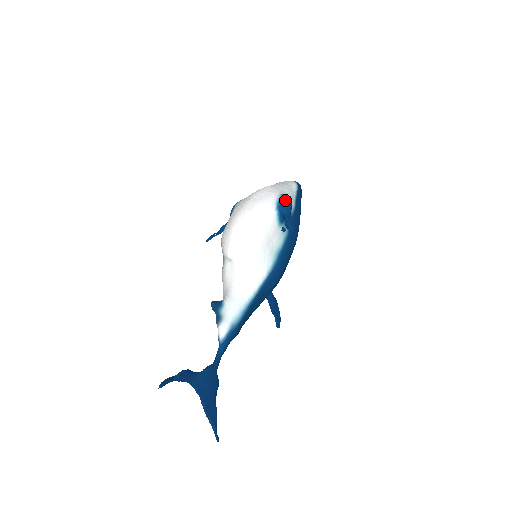
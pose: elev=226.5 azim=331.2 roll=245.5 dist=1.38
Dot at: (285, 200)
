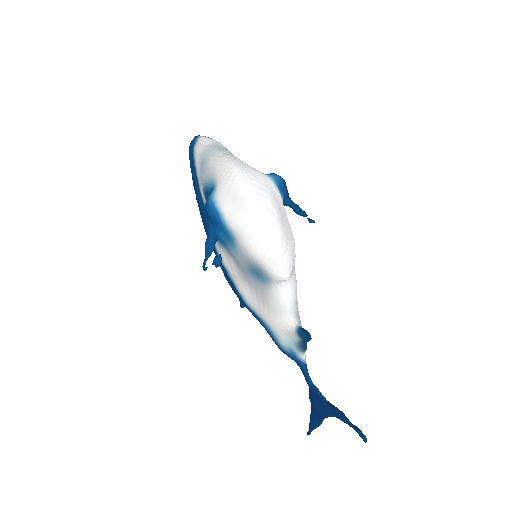
Dot at: (282, 183)
